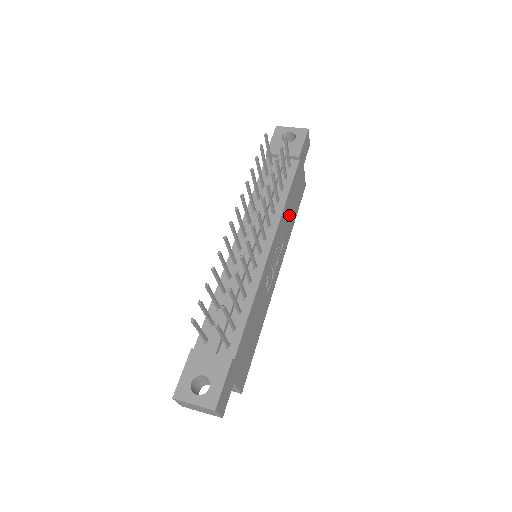
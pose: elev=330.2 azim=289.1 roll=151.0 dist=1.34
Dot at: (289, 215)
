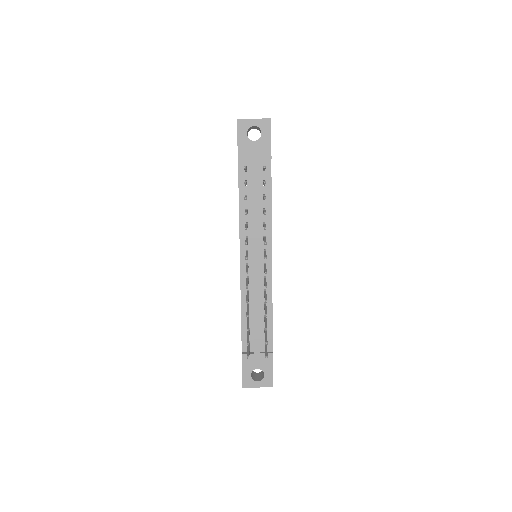
Dot at: occluded
